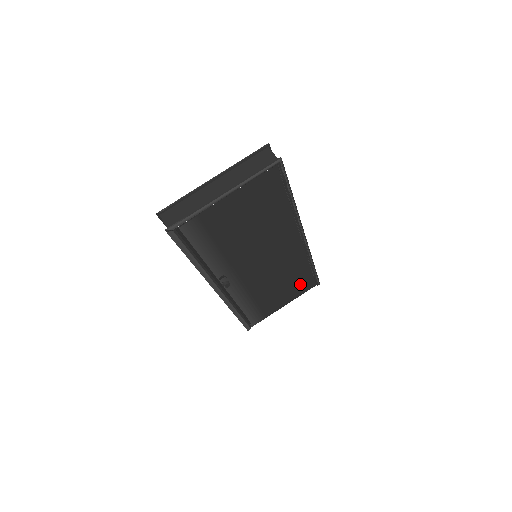
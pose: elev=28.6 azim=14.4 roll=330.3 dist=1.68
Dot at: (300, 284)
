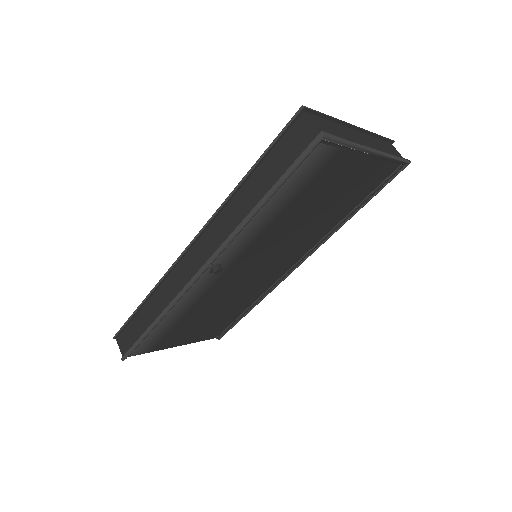
Dot at: (216, 326)
